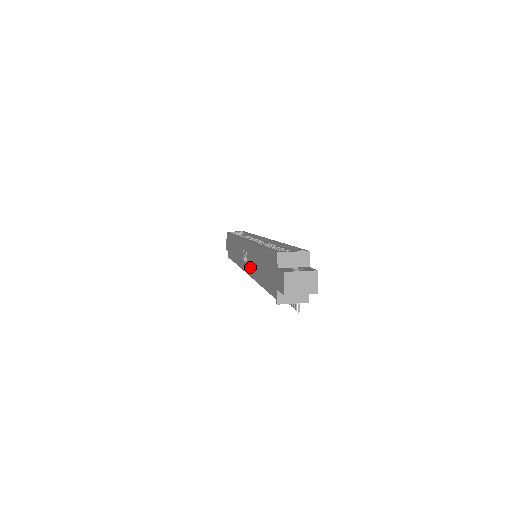
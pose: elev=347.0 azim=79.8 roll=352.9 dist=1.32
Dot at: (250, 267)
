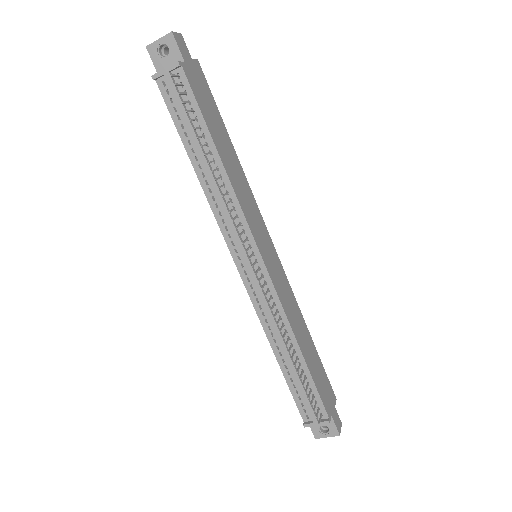
Dot at: occluded
